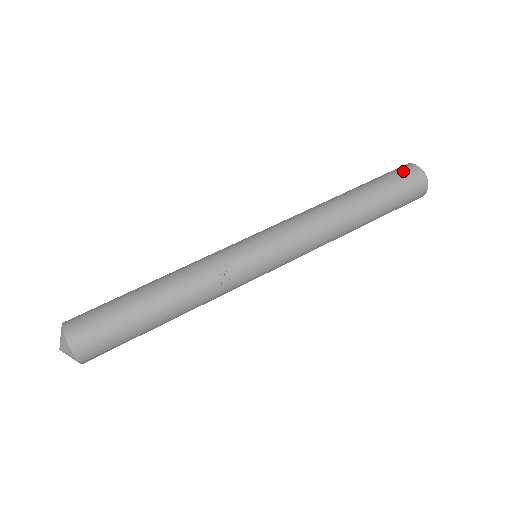
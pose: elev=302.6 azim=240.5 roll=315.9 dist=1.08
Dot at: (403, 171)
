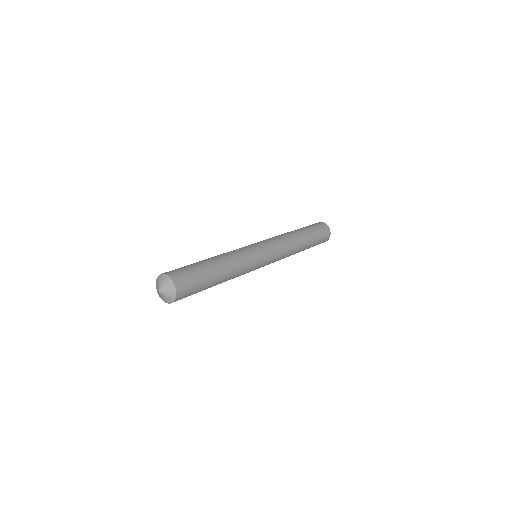
Dot at: occluded
